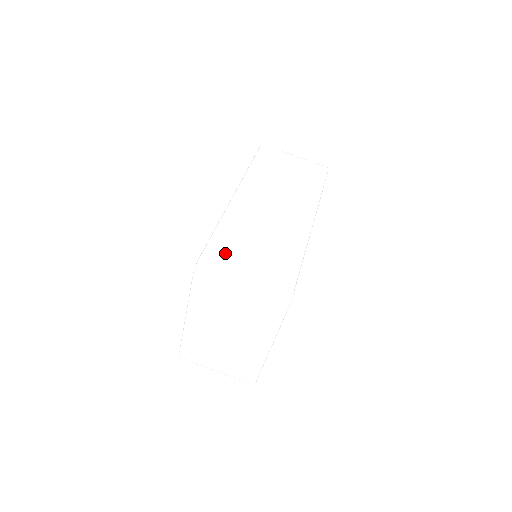
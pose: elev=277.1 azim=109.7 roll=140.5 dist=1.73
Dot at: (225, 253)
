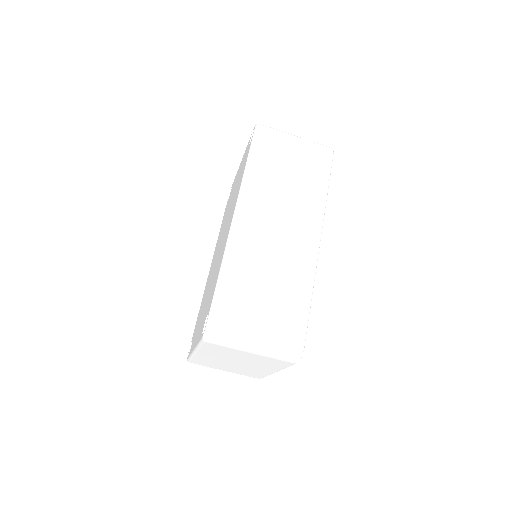
Dot at: (233, 312)
